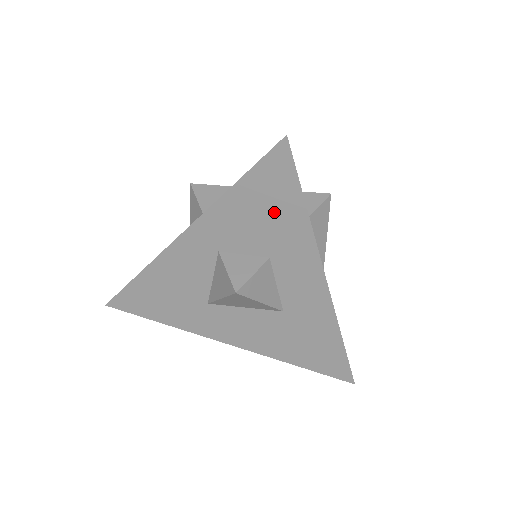
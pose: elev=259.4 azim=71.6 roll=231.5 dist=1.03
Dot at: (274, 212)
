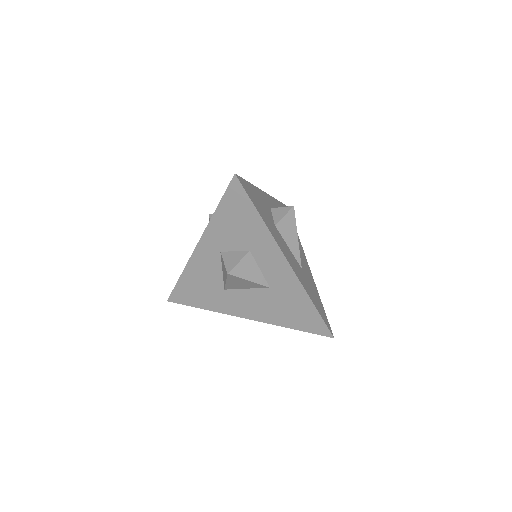
Dot at: (243, 220)
